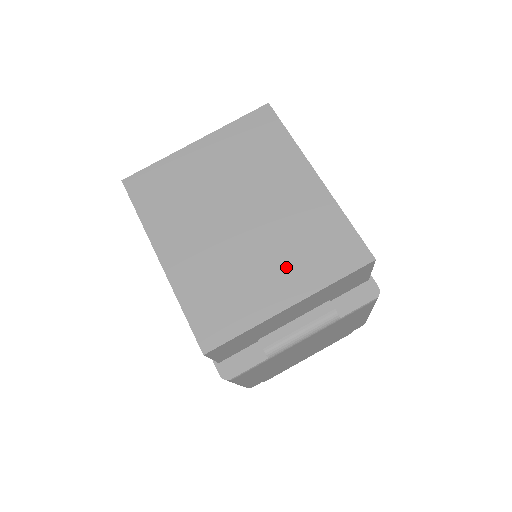
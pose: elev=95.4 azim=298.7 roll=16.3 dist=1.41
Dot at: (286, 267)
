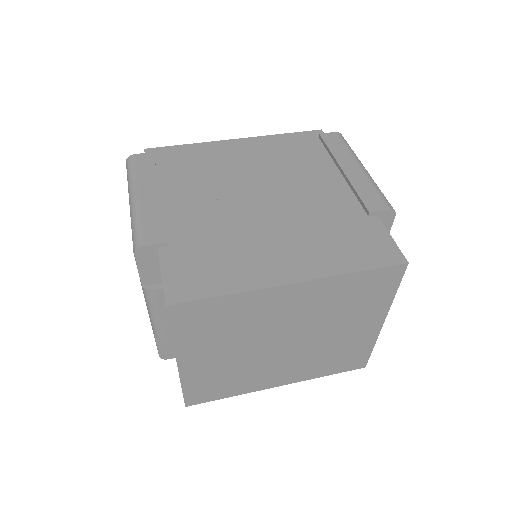
Dot at: (355, 321)
